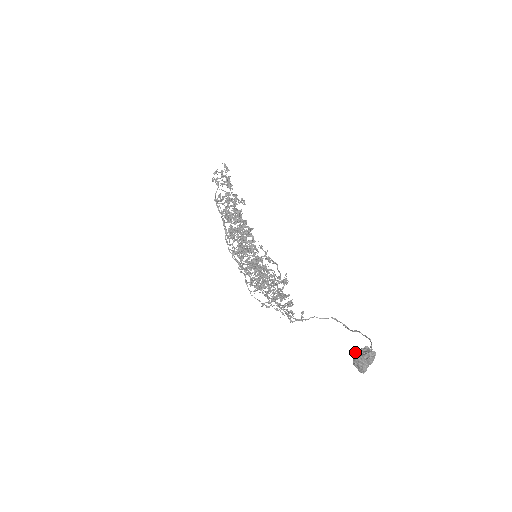
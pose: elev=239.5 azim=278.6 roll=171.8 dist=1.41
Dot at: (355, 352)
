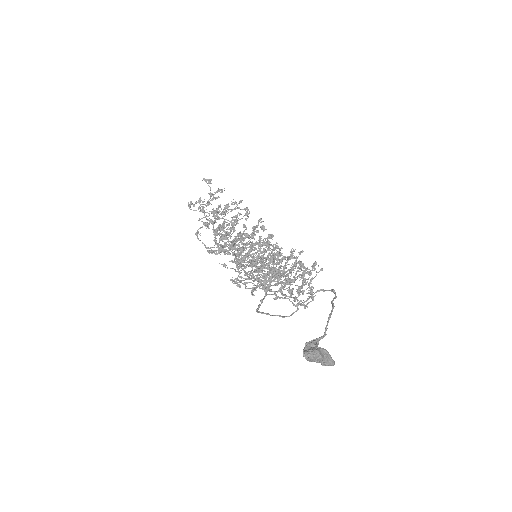
Dot at: occluded
